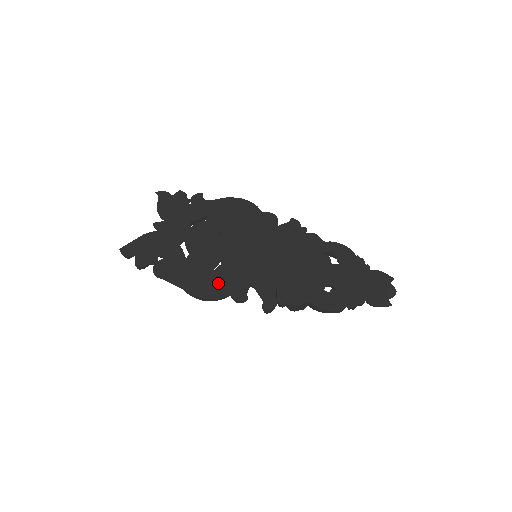
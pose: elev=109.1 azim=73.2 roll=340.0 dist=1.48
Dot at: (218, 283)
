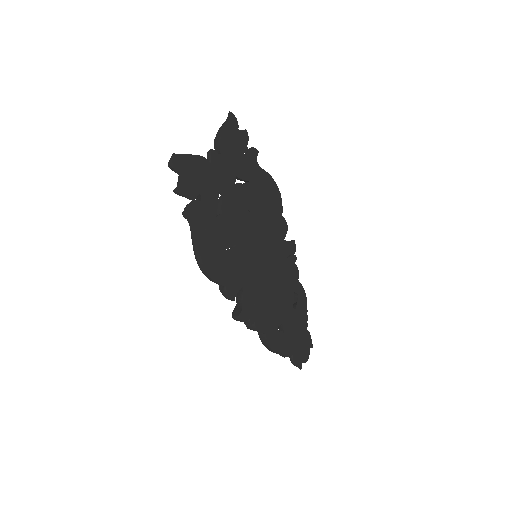
Dot at: (224, 266)
